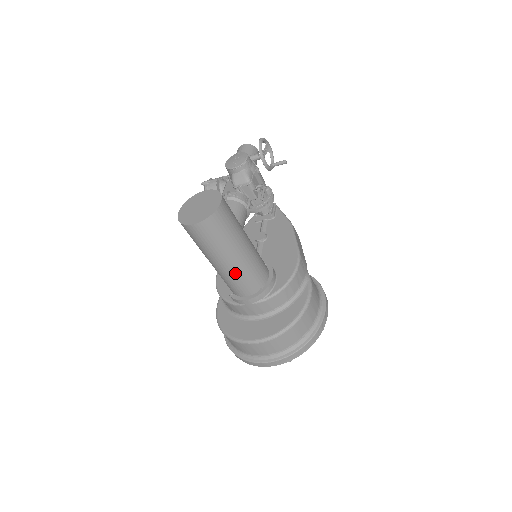
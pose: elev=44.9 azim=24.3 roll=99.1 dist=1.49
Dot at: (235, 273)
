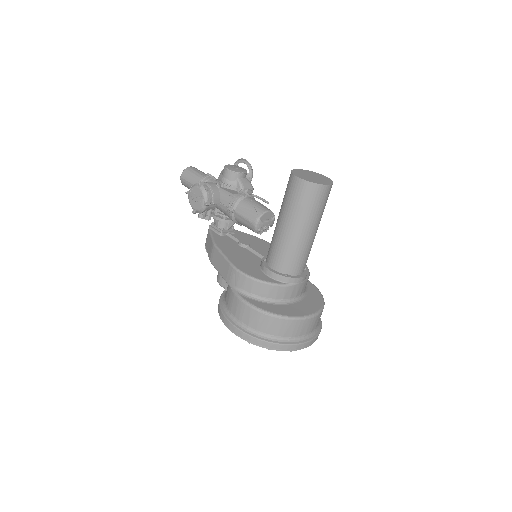
Dot at: (311, 245)
